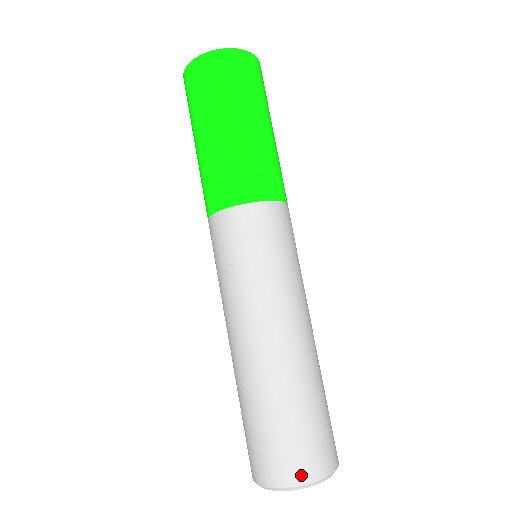
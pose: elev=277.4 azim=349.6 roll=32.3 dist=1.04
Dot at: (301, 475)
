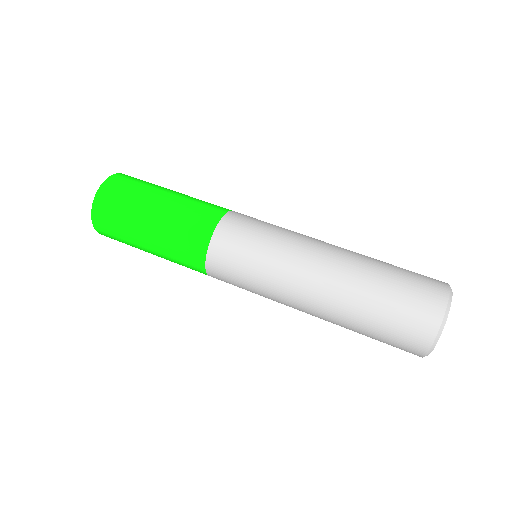
Dot at: (441, 287)
